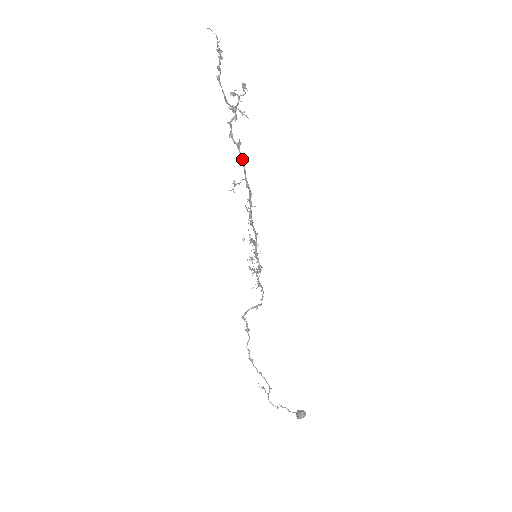
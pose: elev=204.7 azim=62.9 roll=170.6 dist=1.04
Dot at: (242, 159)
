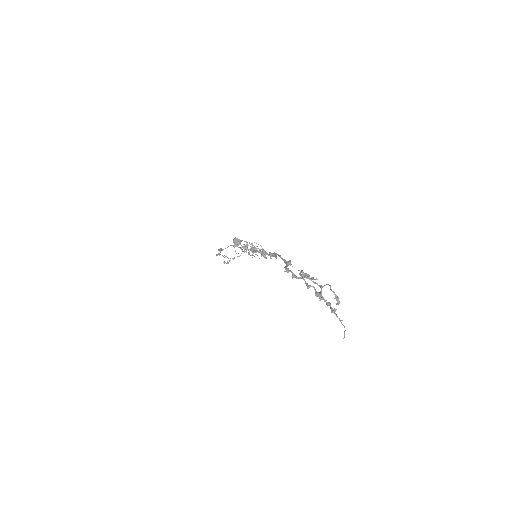
Dot at: occluded
